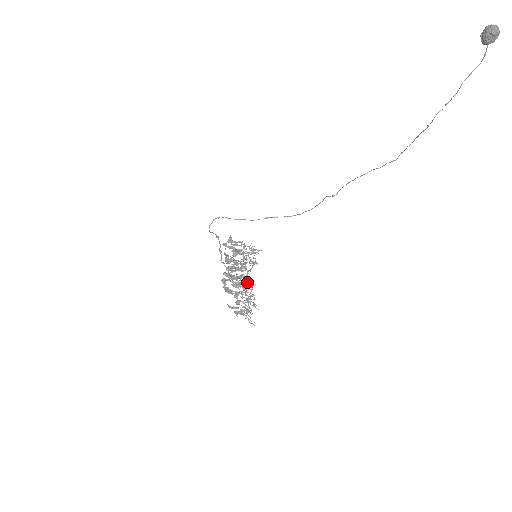
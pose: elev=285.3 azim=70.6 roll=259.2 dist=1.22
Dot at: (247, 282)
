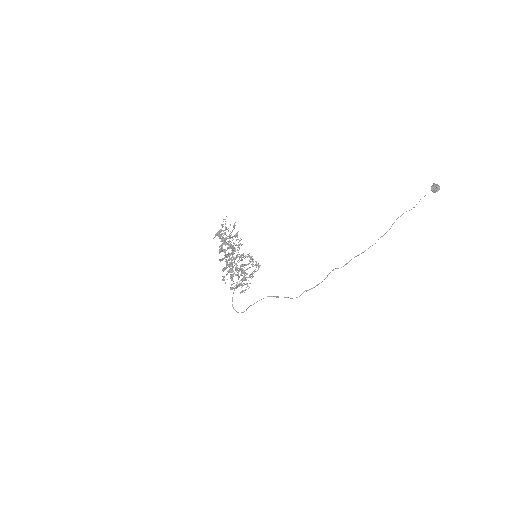
Dot at: (239, 245)
